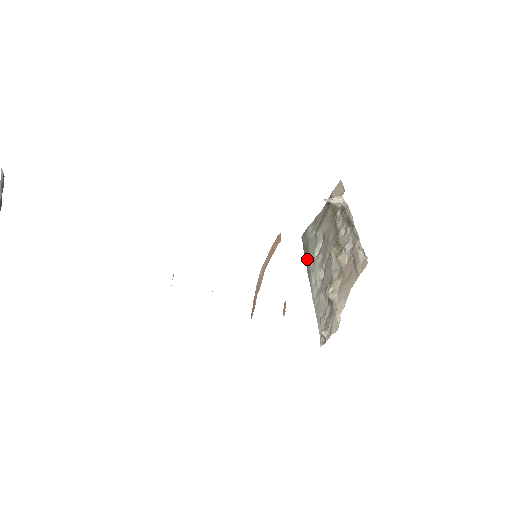
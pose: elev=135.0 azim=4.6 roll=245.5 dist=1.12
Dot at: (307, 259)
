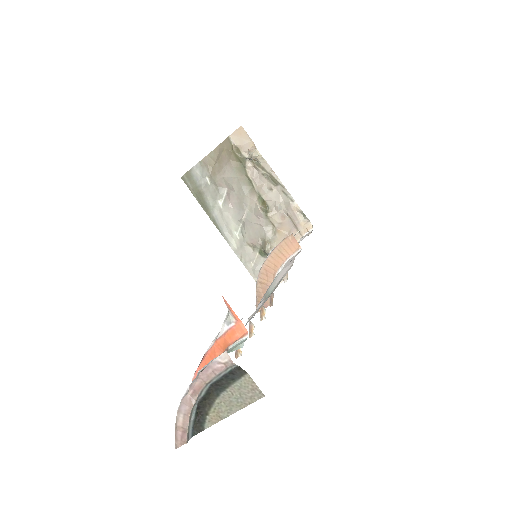
Dot at: (206, 207)
